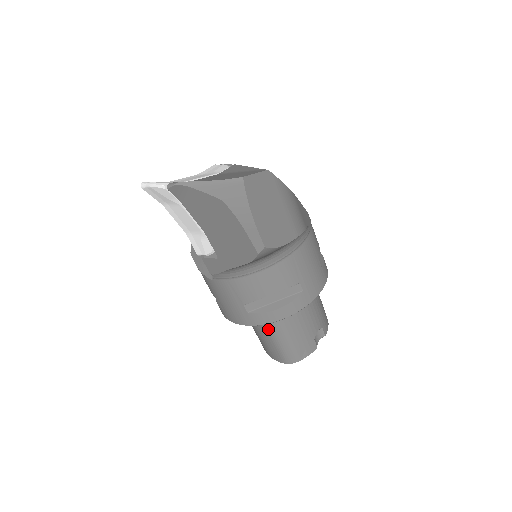
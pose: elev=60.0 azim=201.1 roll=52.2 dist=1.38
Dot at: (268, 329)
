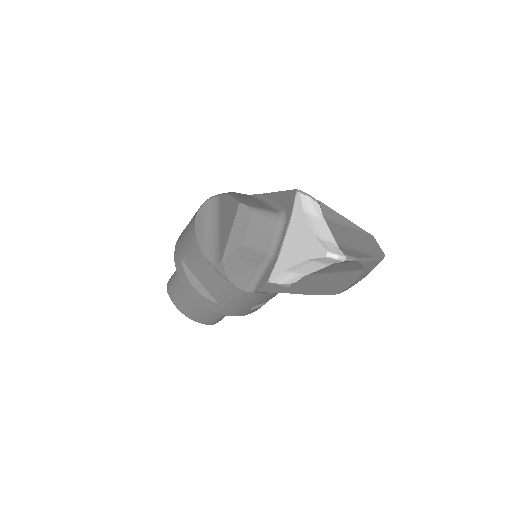
Dot at: occluded
